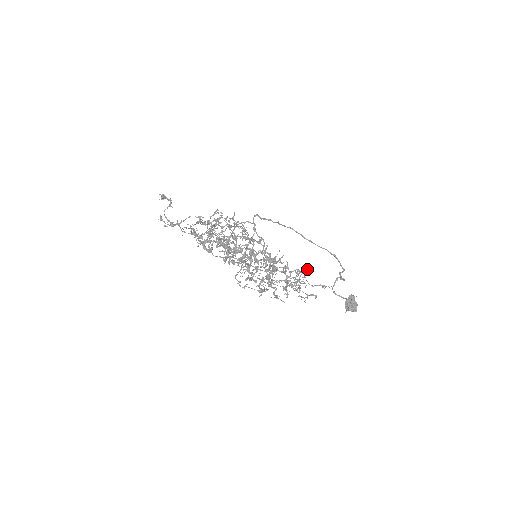
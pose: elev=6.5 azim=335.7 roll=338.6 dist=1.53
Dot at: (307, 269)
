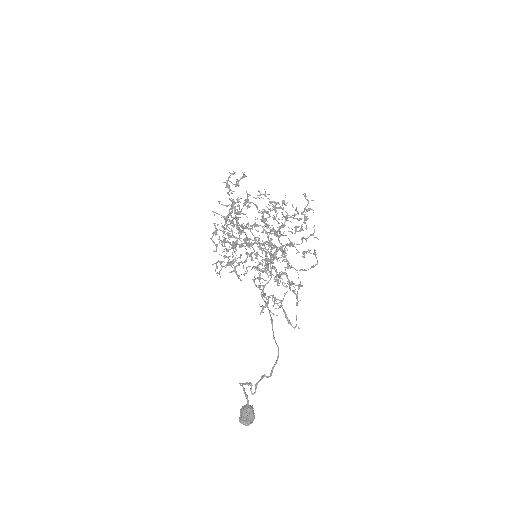
Dot at: (282, 305)
